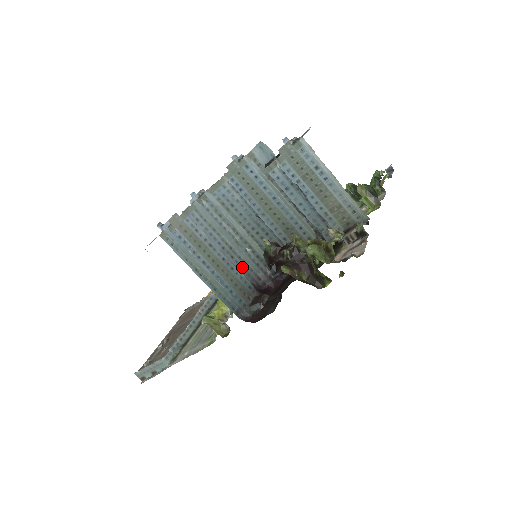
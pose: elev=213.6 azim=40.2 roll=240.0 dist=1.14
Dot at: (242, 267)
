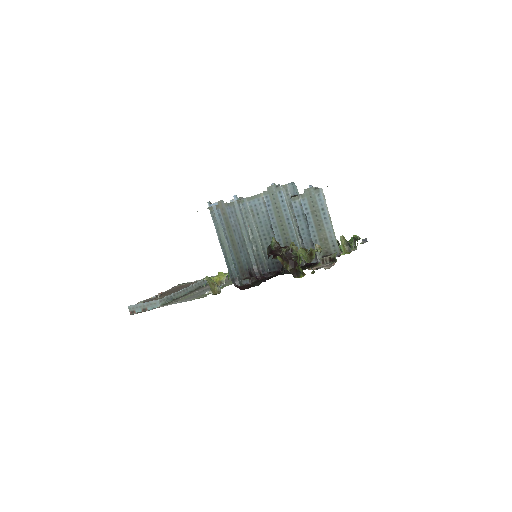
Dot at: (246, 256)
